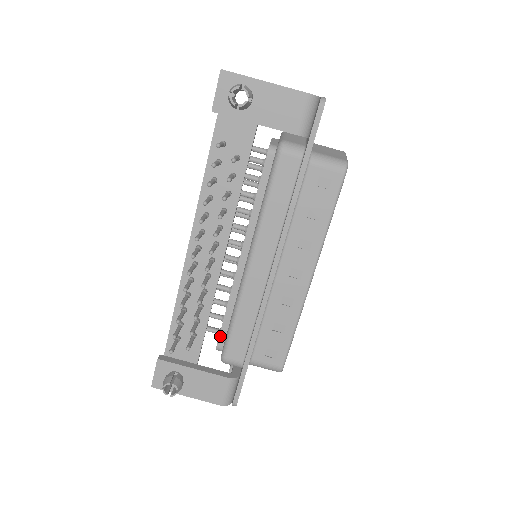
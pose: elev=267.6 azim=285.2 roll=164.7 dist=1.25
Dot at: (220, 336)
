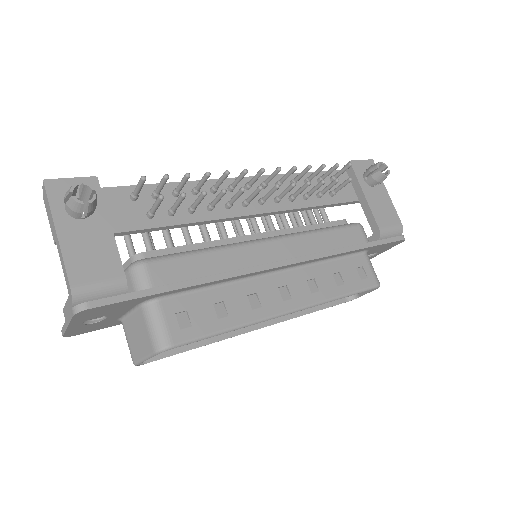
Dot at: (160, 251)
